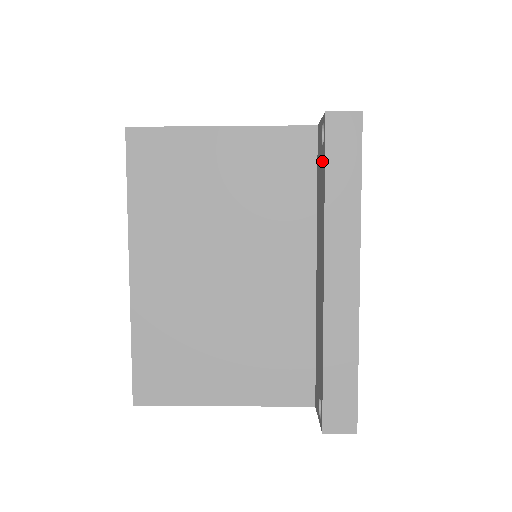
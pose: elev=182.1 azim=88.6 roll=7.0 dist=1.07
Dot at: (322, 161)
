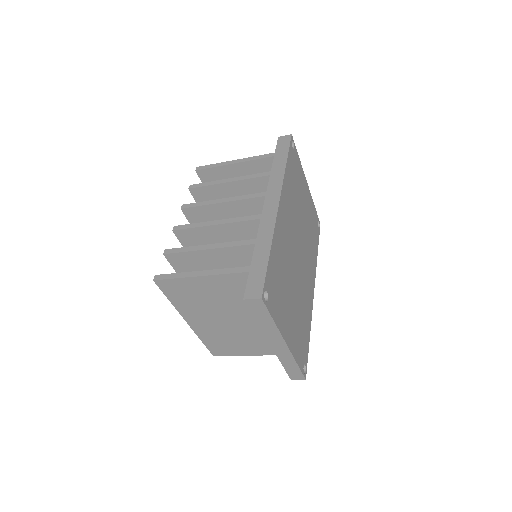
Dot at: occluded
